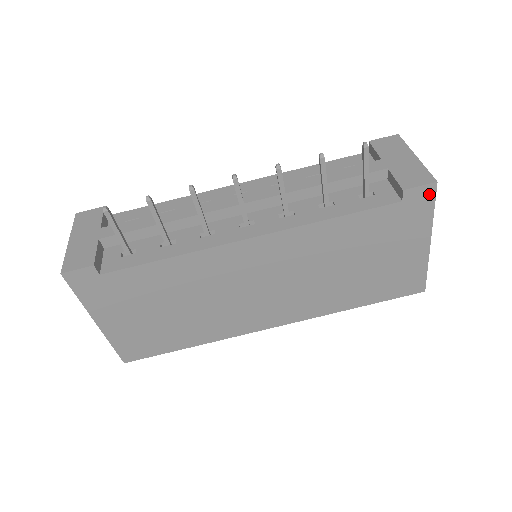
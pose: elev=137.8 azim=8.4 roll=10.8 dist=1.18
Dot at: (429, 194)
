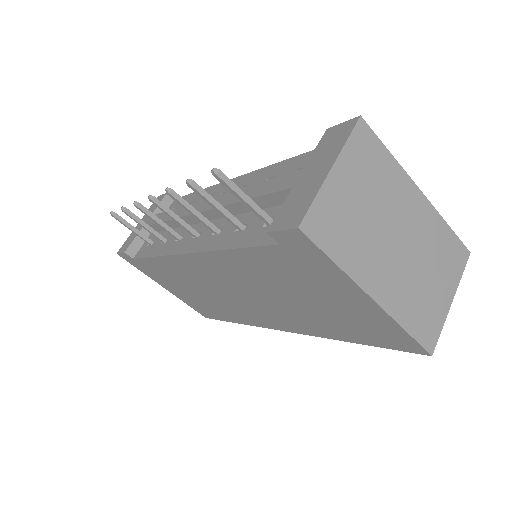
Dot at: (304, 241)
